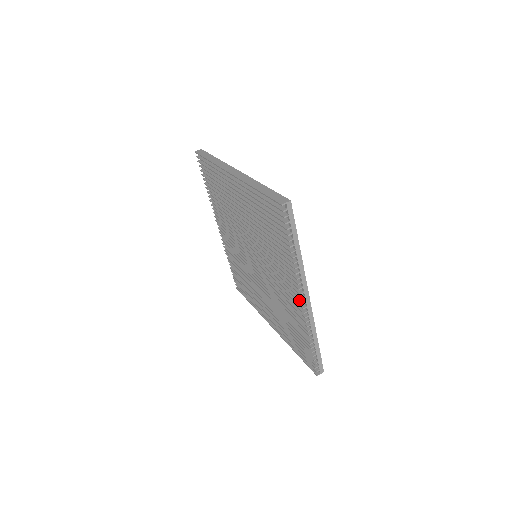
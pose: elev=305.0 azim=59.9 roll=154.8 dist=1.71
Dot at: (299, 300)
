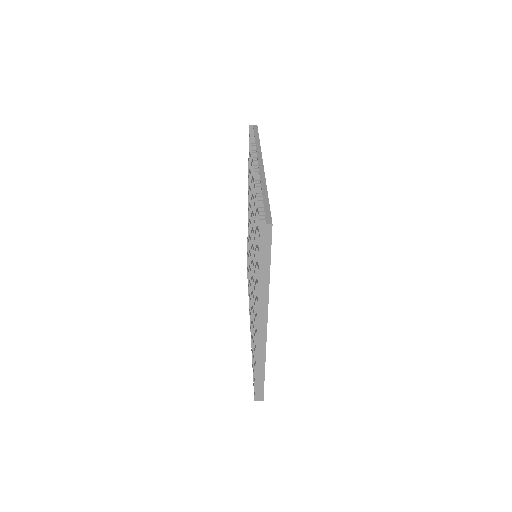
Dot at: occluded
